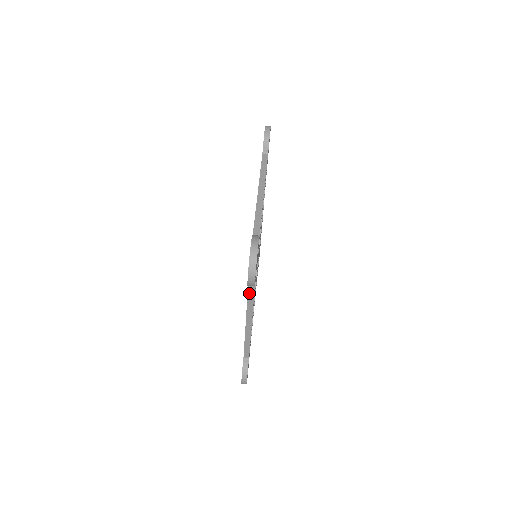
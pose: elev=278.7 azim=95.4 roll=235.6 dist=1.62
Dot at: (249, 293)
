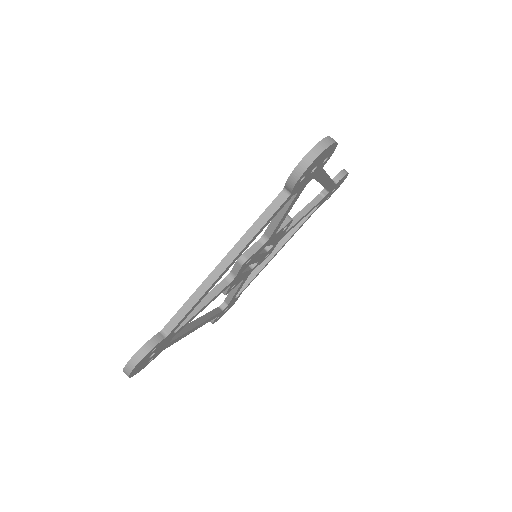
Dot at: (268, 210)
